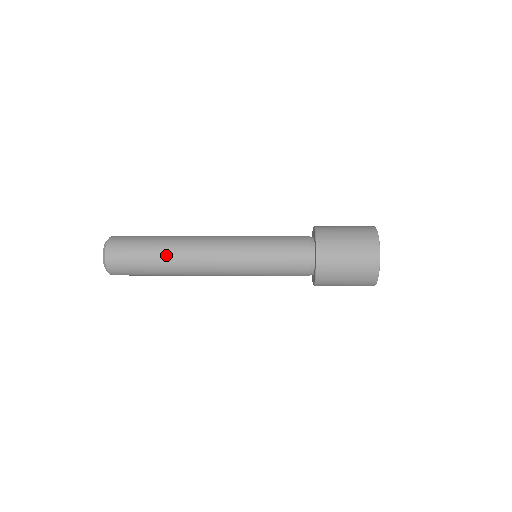
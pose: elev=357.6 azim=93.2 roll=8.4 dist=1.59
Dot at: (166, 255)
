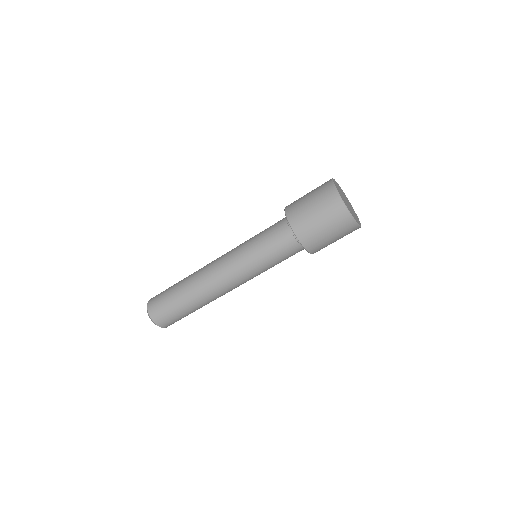
Dot at: occluded
